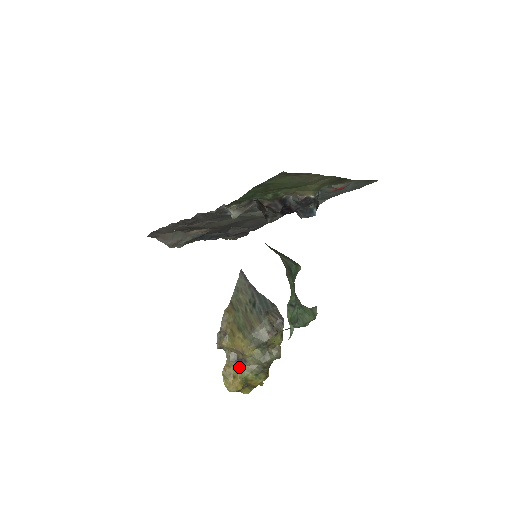
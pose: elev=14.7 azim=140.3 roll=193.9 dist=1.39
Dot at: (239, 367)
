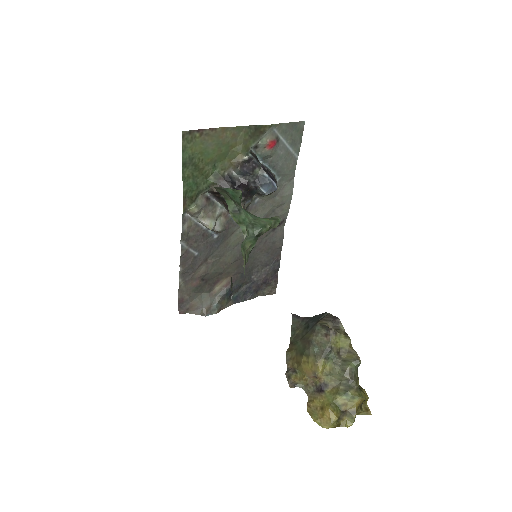
Dot at: (322, 395)
